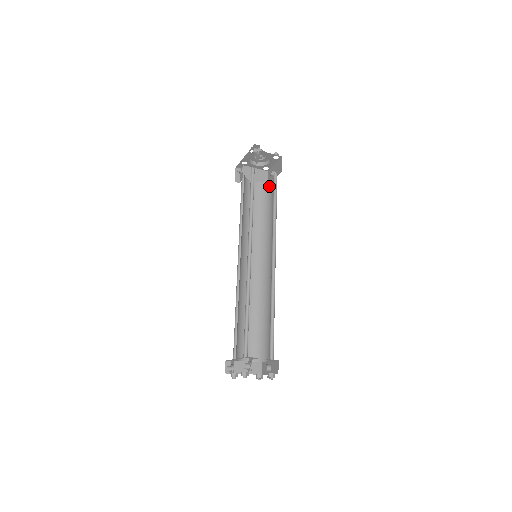
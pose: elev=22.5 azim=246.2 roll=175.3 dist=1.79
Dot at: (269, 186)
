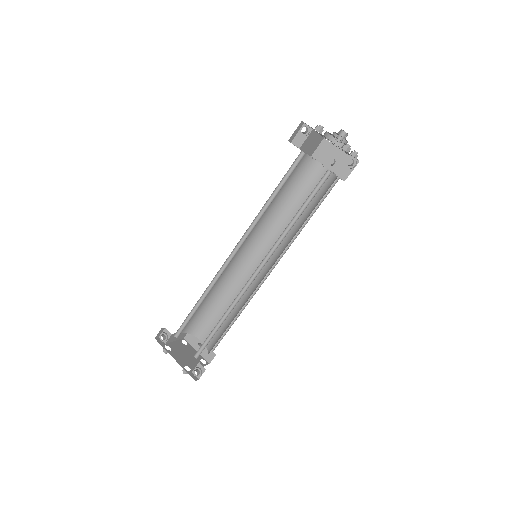
Dot at: (316, 171)
